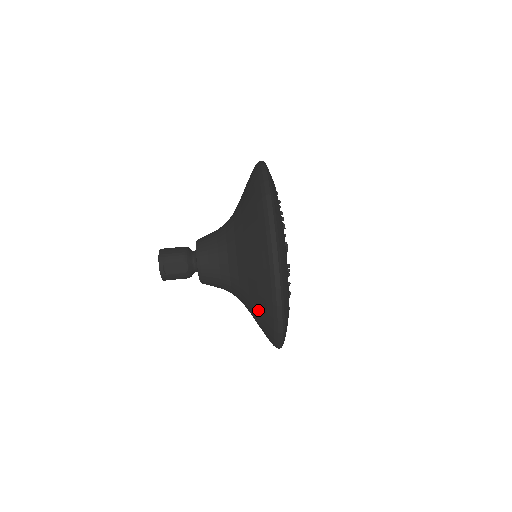
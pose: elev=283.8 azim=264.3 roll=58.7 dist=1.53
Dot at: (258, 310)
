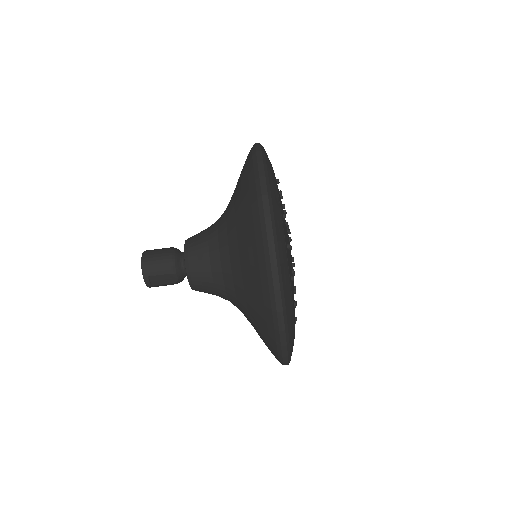
Dot at: (261, 338)
